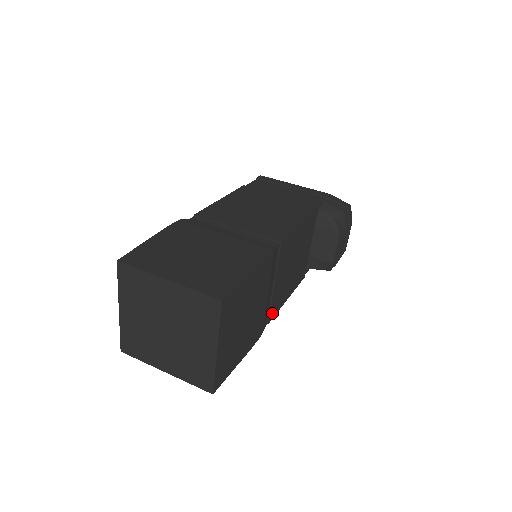
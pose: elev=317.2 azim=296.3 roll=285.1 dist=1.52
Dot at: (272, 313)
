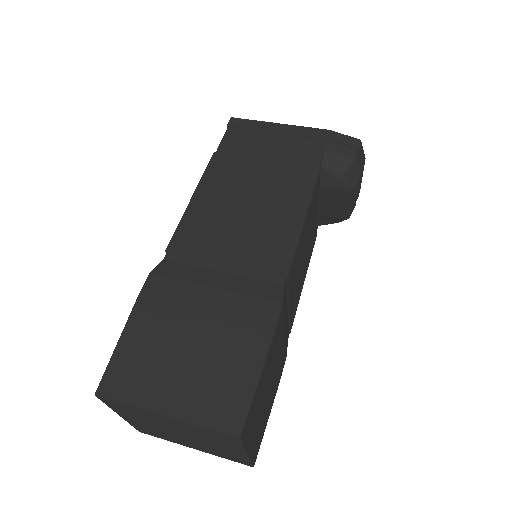
Dot at: (292, 321)
